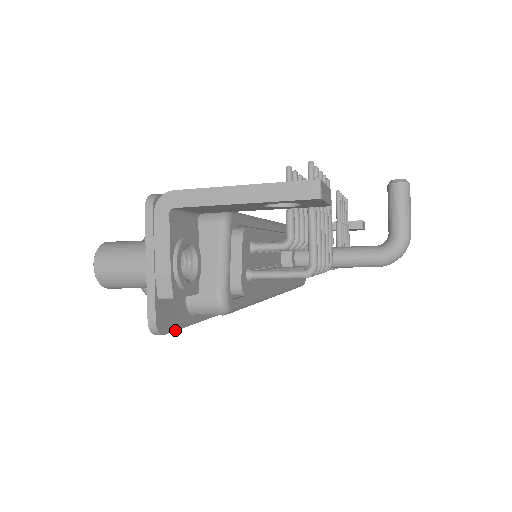
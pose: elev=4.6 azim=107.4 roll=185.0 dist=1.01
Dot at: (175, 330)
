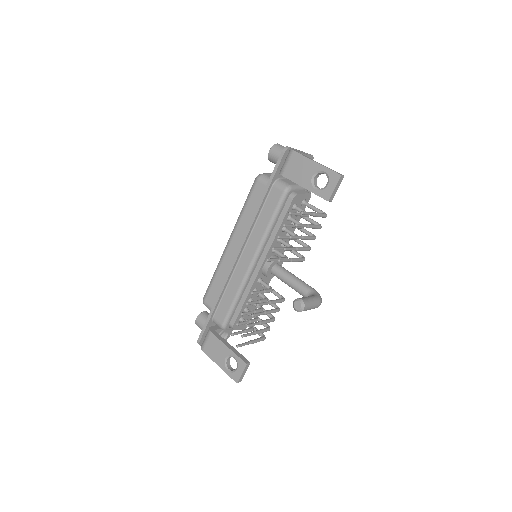
Dot at: occluded
